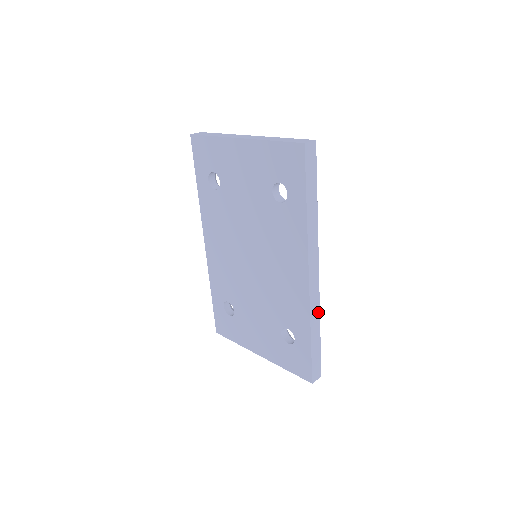
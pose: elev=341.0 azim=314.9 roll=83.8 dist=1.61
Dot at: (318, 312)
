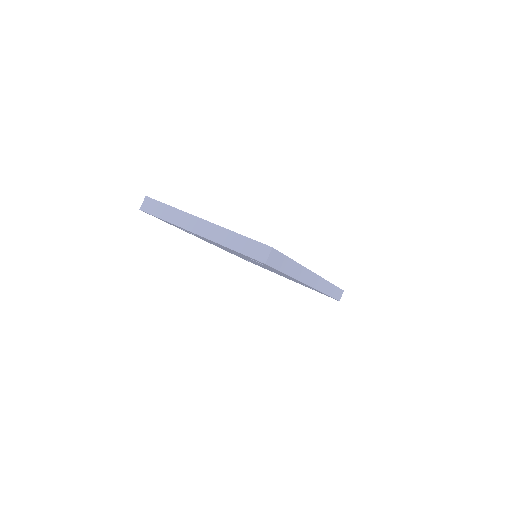
Dot at: (326, 282)
